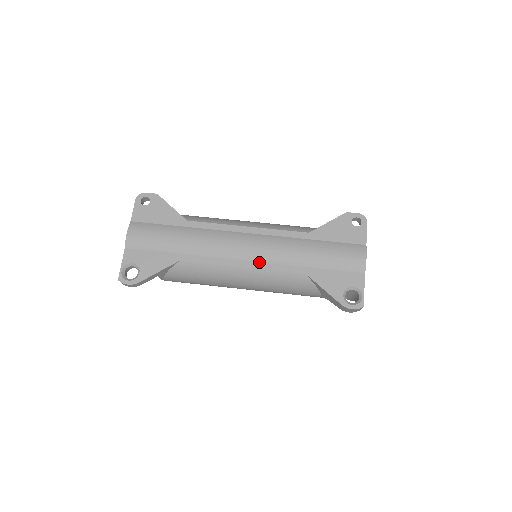
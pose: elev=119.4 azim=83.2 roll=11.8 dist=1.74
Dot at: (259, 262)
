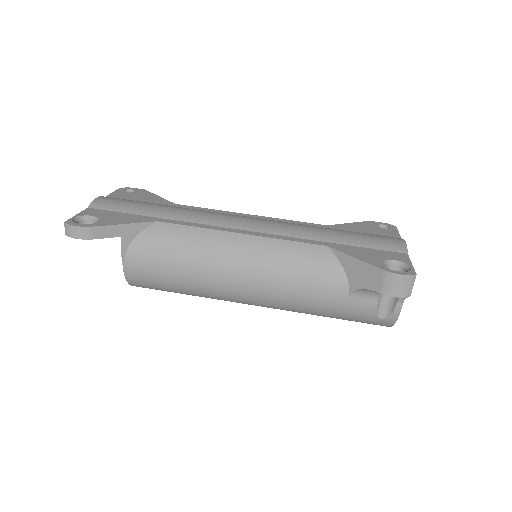
Dot at: (264, 233)
